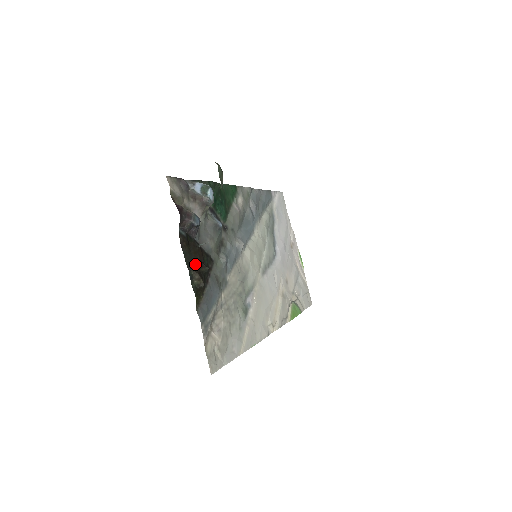
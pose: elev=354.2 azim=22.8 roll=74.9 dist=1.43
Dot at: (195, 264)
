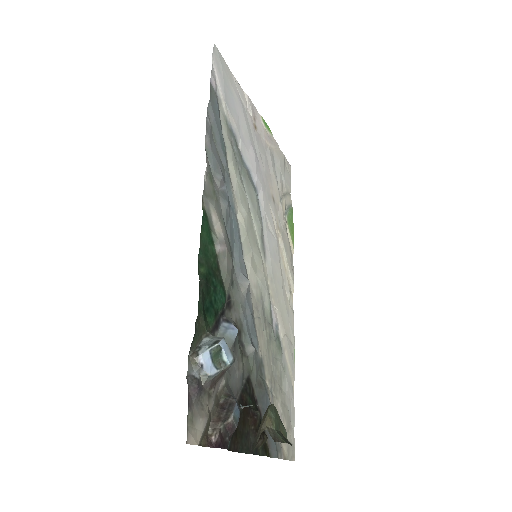
Dot at: (250, 431)
